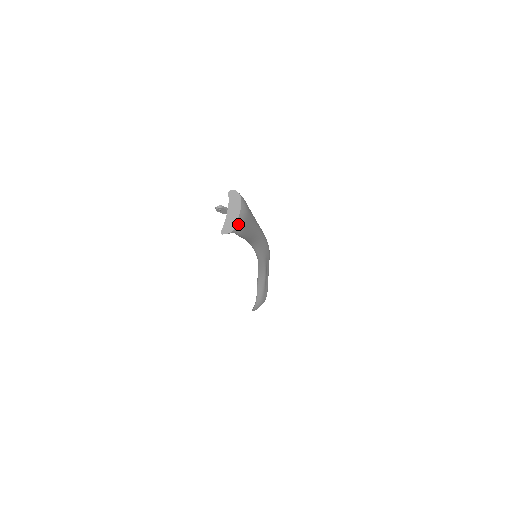
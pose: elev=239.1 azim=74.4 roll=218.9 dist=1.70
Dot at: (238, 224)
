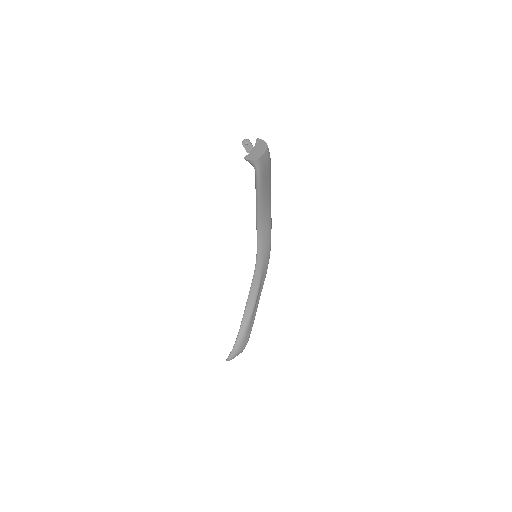
Dot at: (261, 160)
